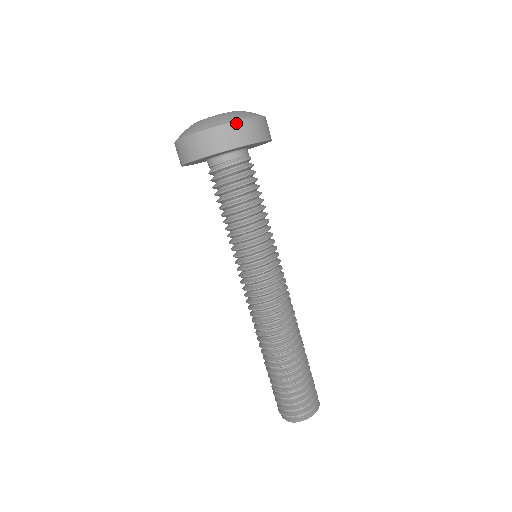
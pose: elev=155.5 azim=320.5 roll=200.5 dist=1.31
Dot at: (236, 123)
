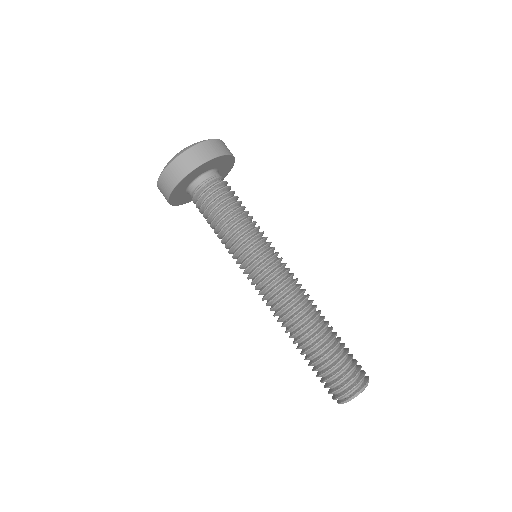
Dot at: (206, 142)
